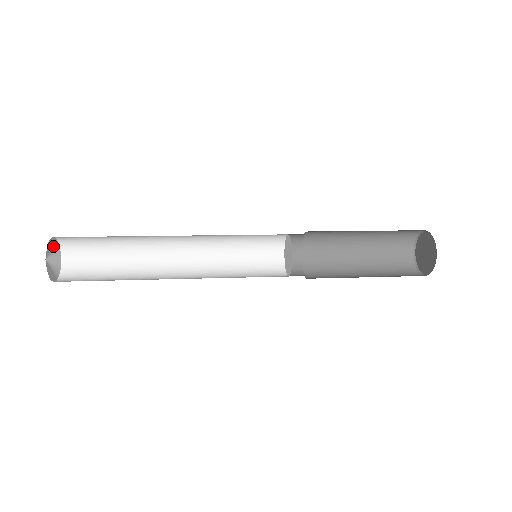
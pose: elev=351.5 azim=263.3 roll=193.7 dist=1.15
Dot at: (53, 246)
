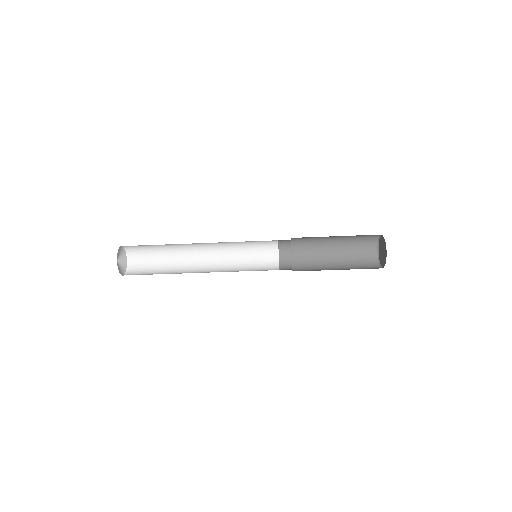
Dot at: (123, 265)
